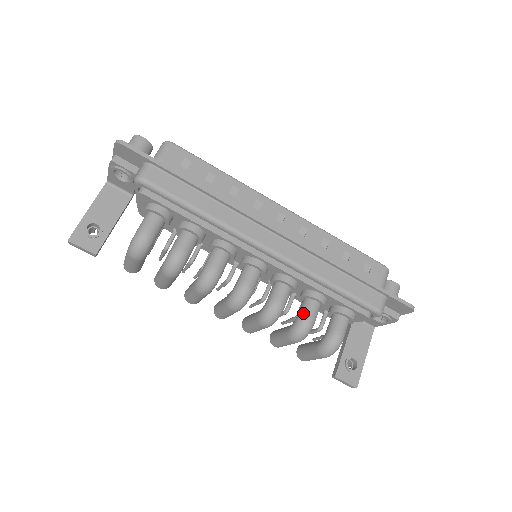
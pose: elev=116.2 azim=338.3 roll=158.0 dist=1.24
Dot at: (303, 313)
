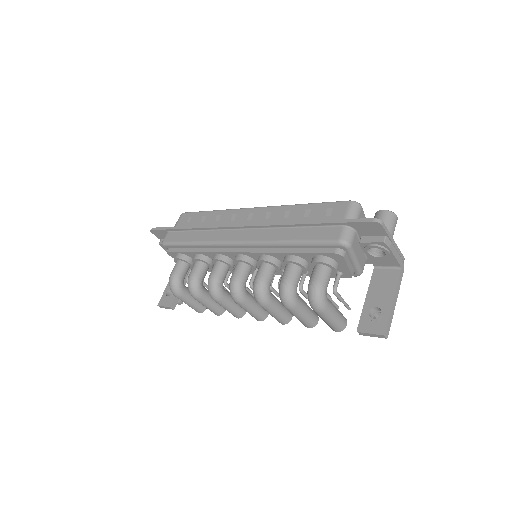
Dot at: (281, 278)
